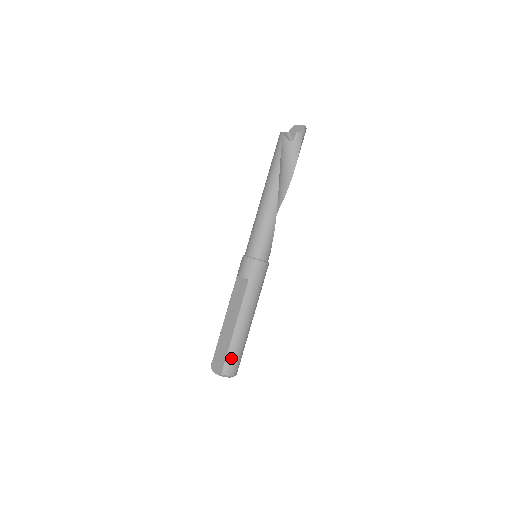
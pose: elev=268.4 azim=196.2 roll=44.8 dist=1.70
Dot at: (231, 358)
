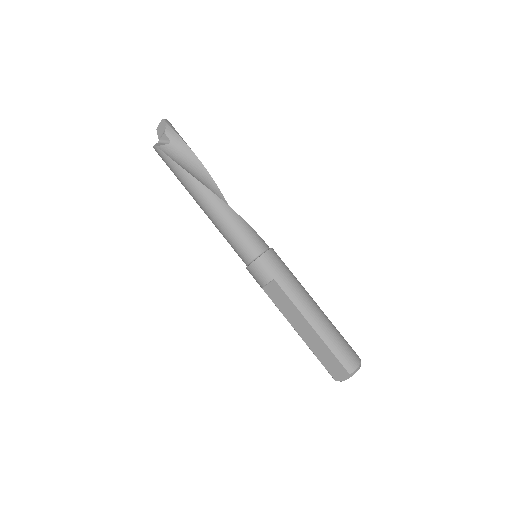
Dot at: (340, 353)
